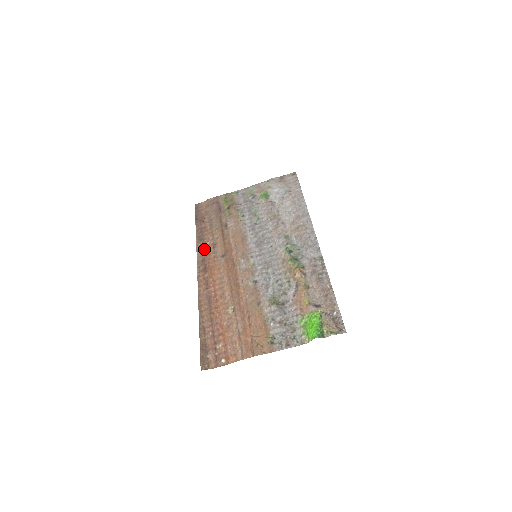
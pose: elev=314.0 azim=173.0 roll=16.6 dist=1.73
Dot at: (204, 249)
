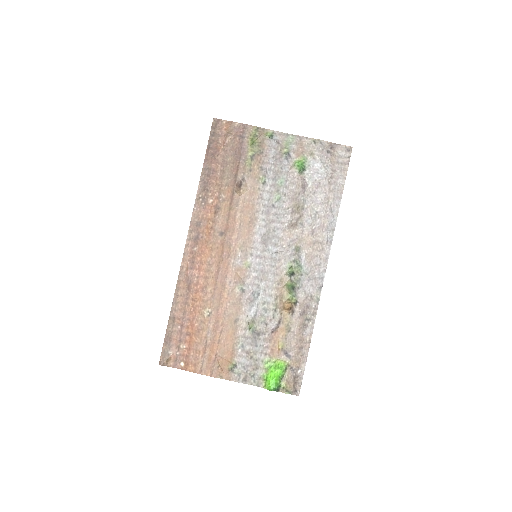
Dot at: (204, 207)
